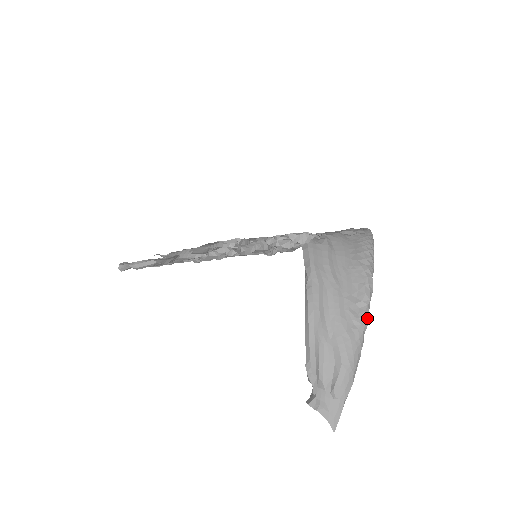
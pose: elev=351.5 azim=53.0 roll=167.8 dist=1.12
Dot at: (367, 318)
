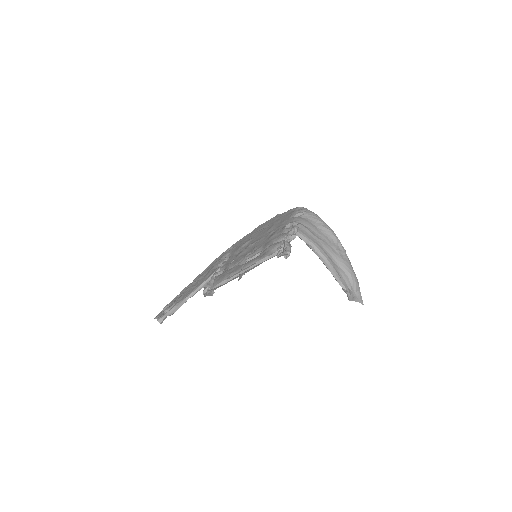
Dot at: (344, 249)
